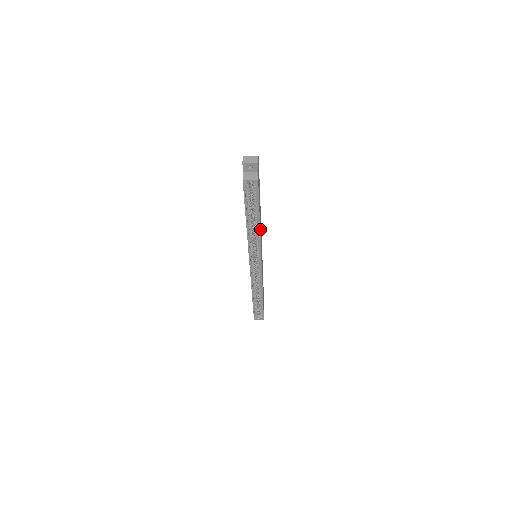
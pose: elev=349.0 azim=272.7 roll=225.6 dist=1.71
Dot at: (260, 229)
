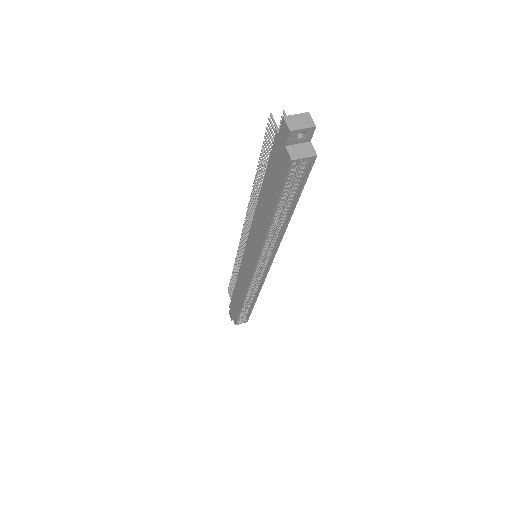
Dot at: occluded
